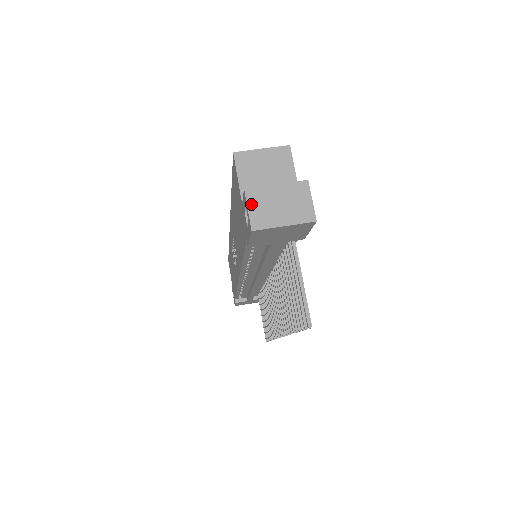
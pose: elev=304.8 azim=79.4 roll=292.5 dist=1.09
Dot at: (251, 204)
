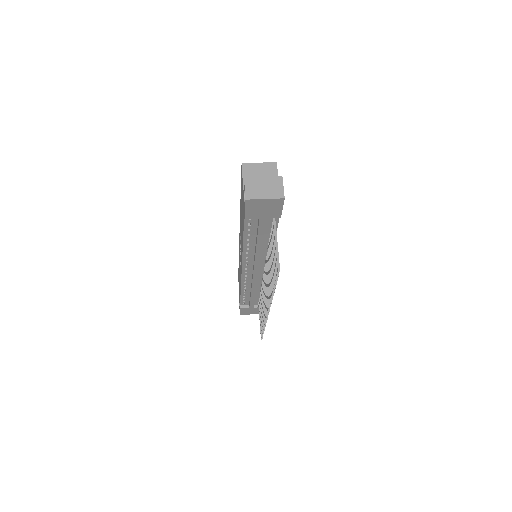
Dot at: (247, 185)
